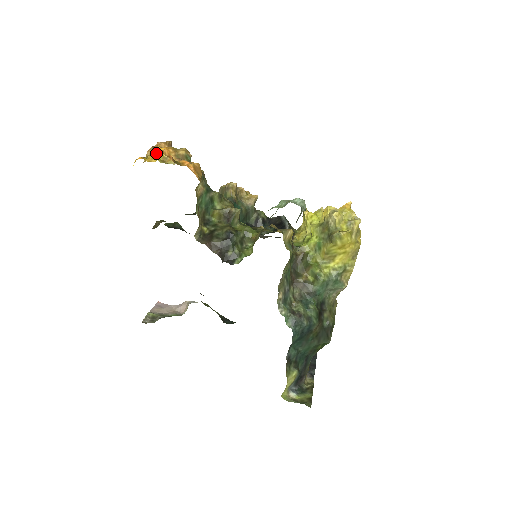
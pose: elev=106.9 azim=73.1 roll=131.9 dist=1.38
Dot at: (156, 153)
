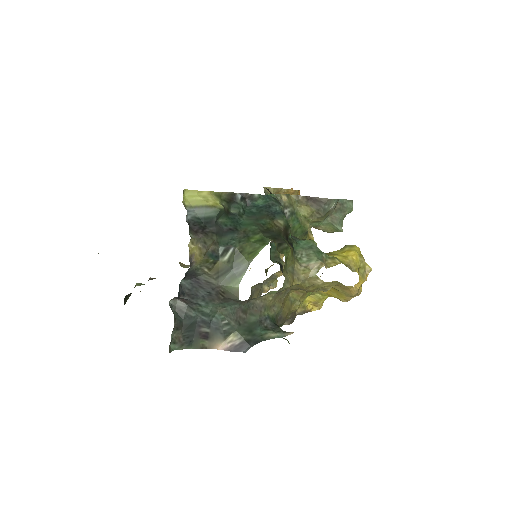
Dot at: occluded
